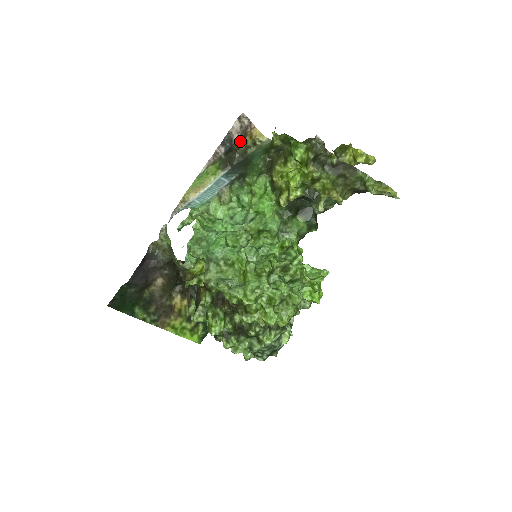
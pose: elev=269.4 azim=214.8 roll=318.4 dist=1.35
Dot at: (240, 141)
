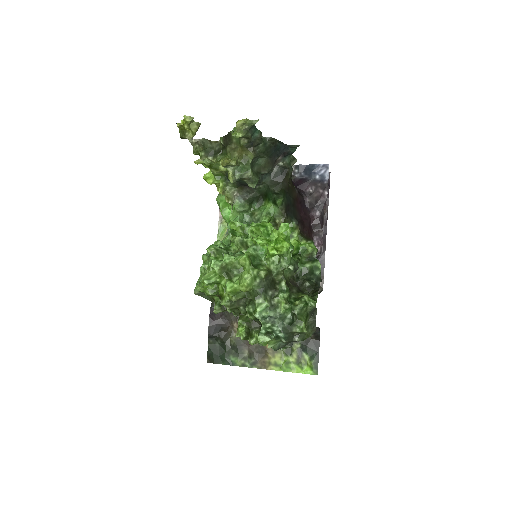
Dot at: occluded
